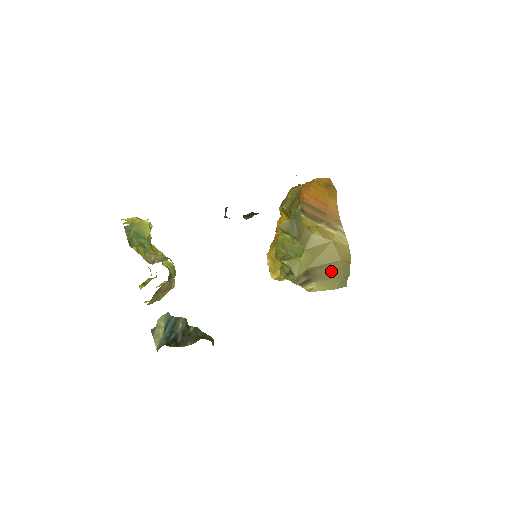
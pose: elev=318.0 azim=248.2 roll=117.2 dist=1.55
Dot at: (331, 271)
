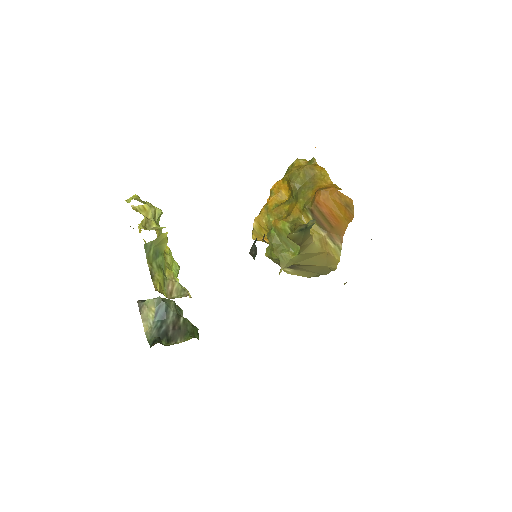
Dot at: (313, 269)
